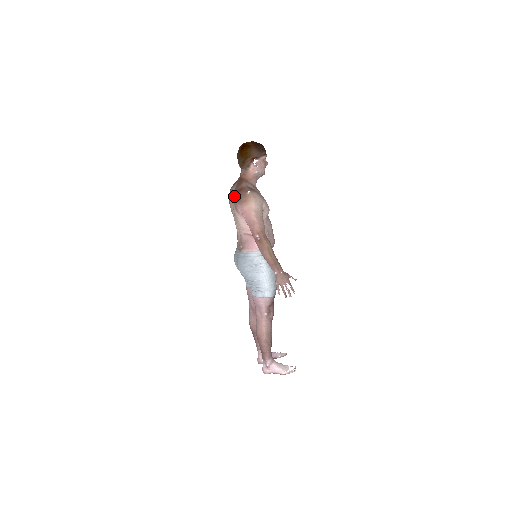
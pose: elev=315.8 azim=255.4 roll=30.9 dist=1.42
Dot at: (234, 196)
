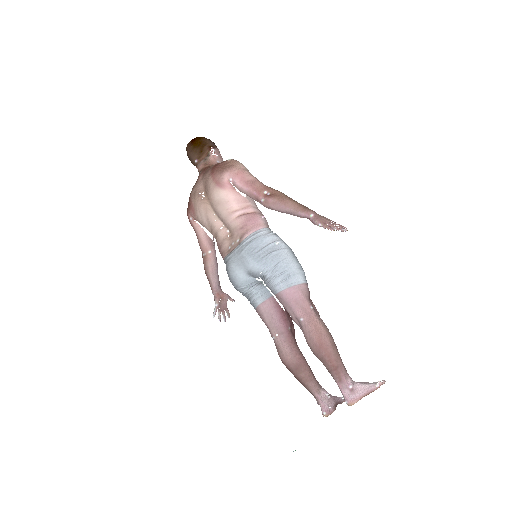
Dot at: (210, 176)
